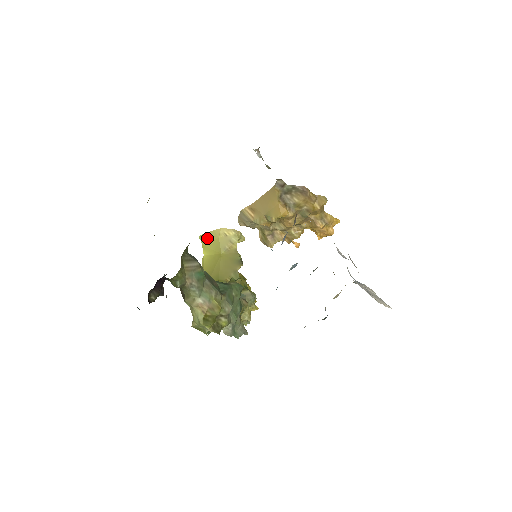
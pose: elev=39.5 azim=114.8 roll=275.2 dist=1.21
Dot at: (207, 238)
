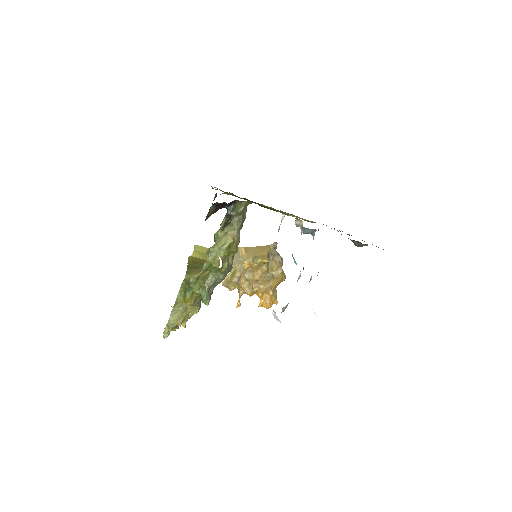
Dot at: (200, 249)
